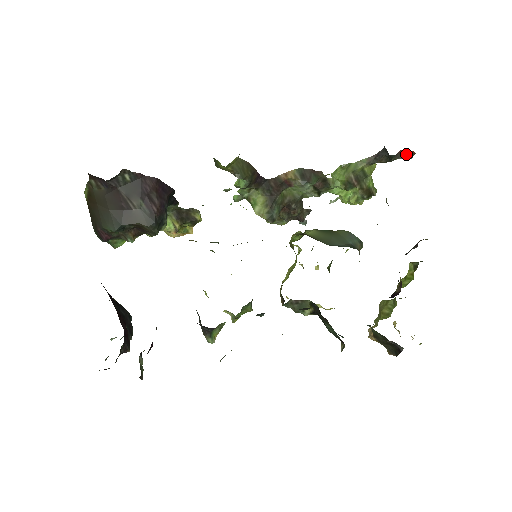
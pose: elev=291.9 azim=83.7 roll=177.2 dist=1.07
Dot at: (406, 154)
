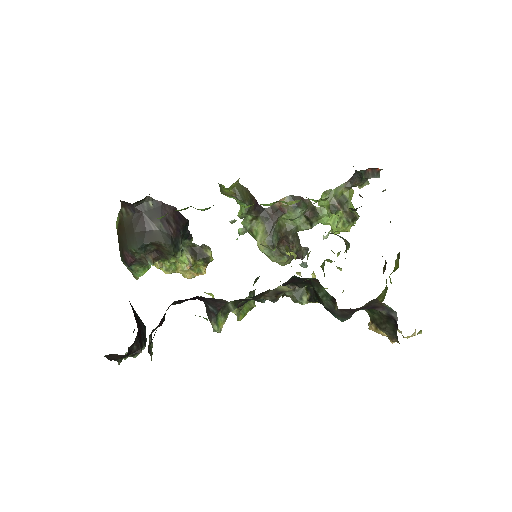
Dot at: (374, 173)
